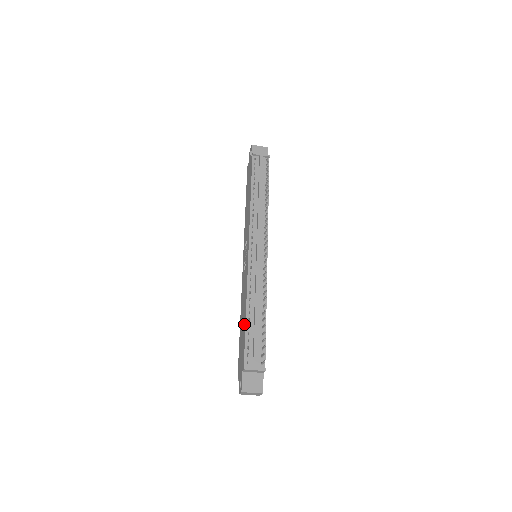
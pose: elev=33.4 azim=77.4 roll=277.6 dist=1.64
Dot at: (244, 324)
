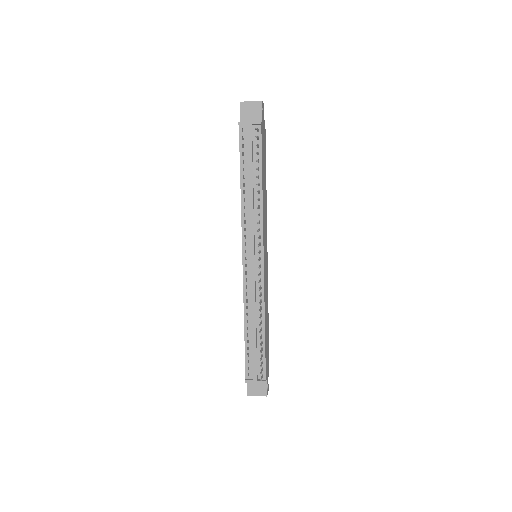
Dot at: (245, 336)
